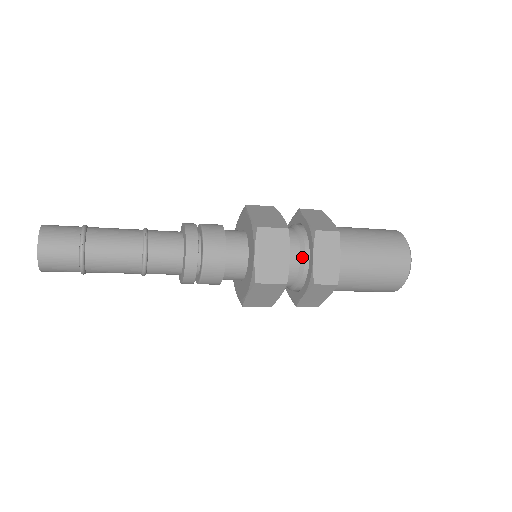
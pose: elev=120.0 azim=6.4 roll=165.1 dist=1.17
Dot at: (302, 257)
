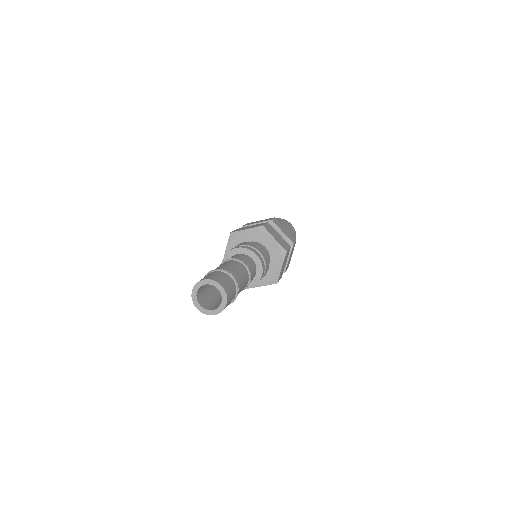
Dot at: occluded
